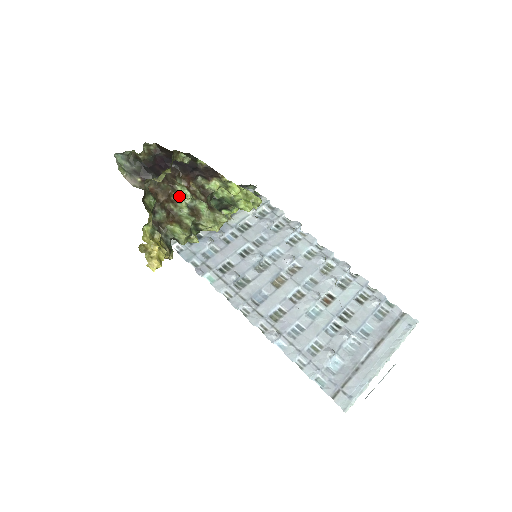
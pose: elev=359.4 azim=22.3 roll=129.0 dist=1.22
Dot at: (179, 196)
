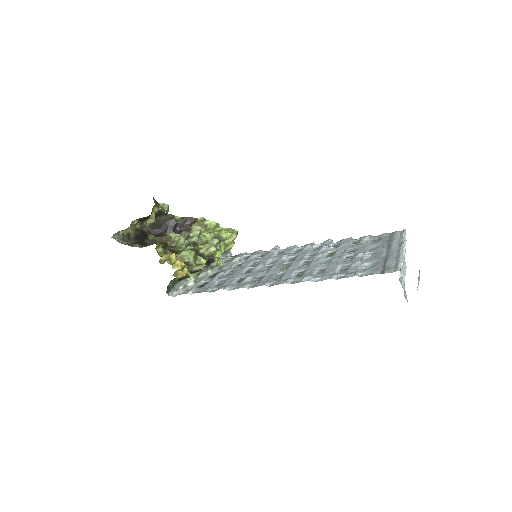
Dot at: (173, 240)
